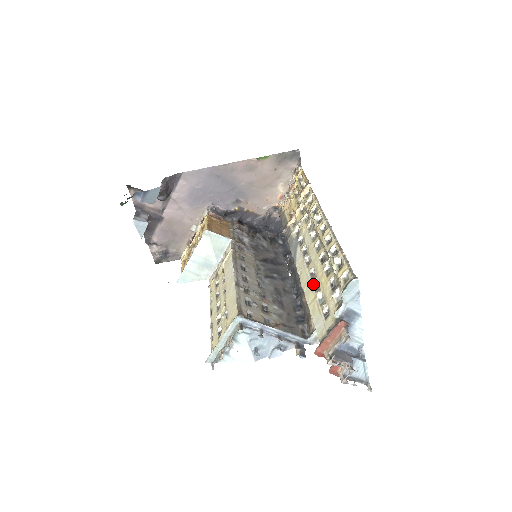
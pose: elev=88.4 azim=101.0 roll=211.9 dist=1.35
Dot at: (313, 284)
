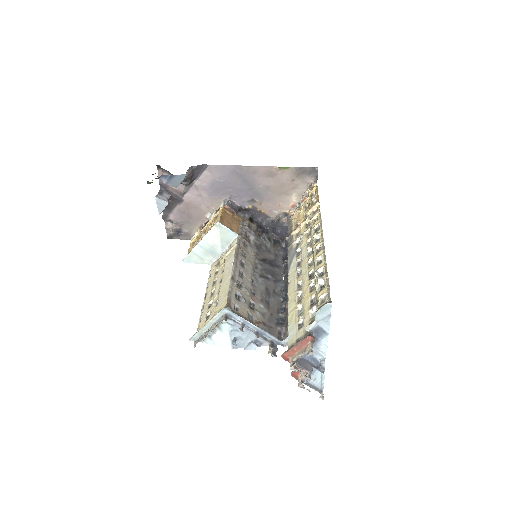
Dot at: (297, 295)
